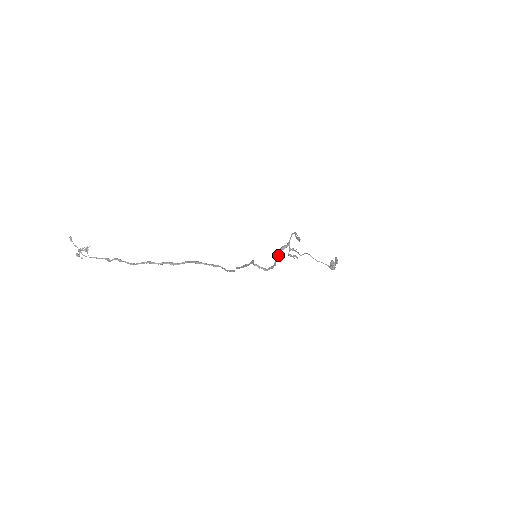
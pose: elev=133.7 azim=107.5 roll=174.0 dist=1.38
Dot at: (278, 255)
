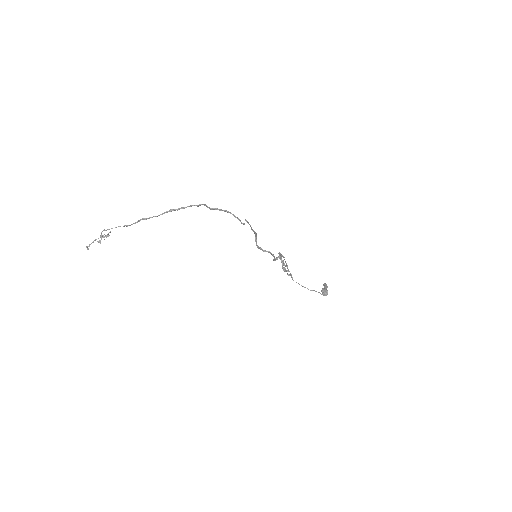
Dot at: occluded
